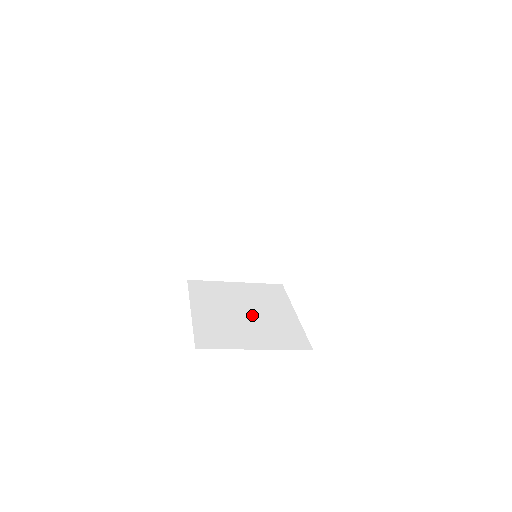
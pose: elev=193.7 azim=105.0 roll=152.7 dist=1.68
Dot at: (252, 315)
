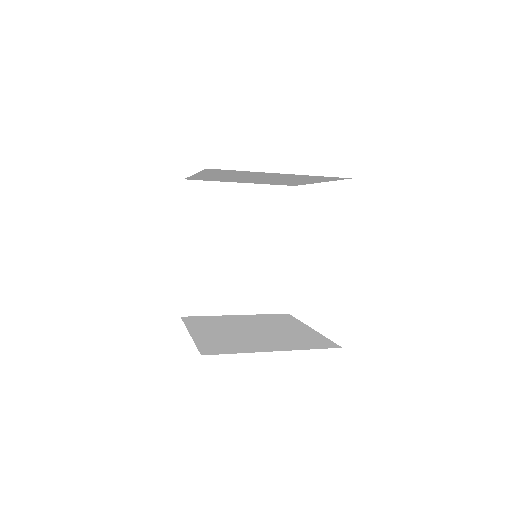
Dot at: (262, 332)
